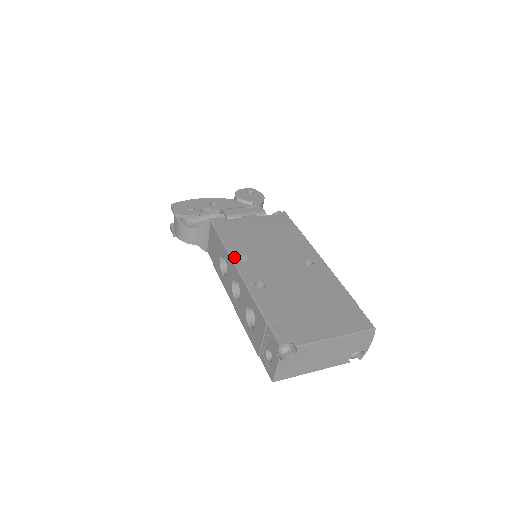
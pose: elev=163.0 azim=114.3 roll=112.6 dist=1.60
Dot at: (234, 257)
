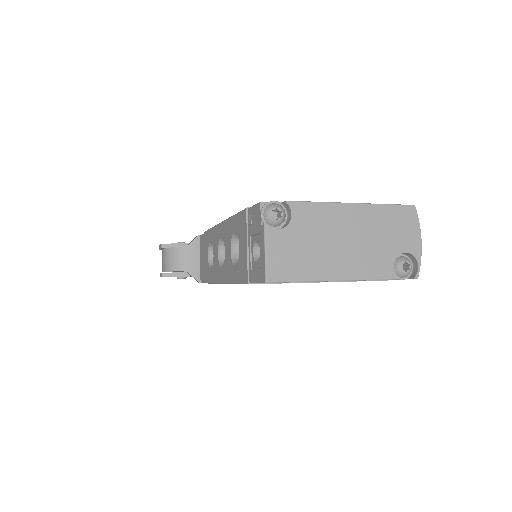
Dot at: occluded
